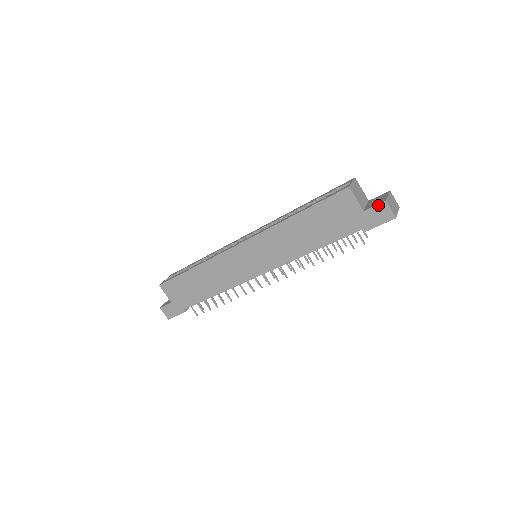
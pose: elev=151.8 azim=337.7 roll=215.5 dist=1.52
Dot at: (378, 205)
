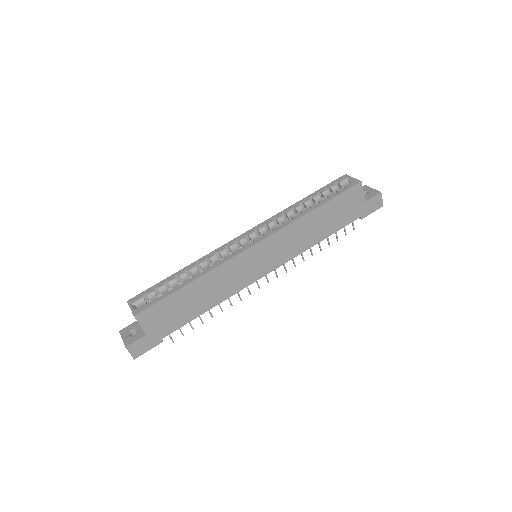
Dot at: (376, 196)
